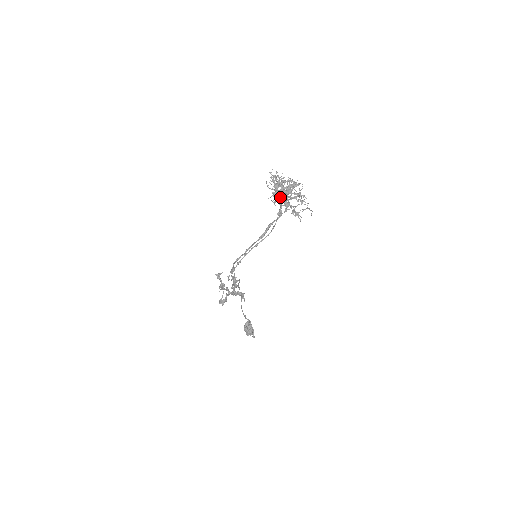
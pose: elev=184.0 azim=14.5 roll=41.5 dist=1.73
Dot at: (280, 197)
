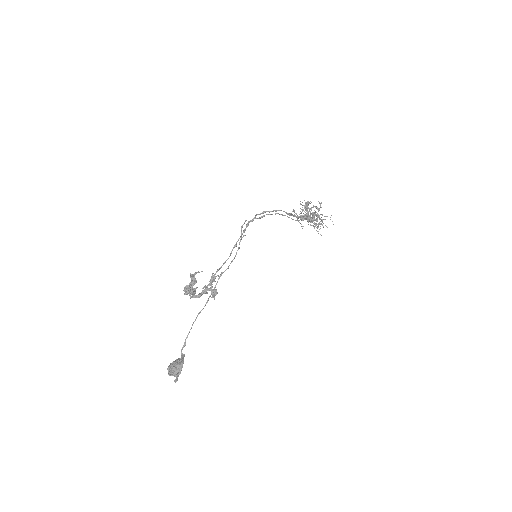
Dot at: occluded
